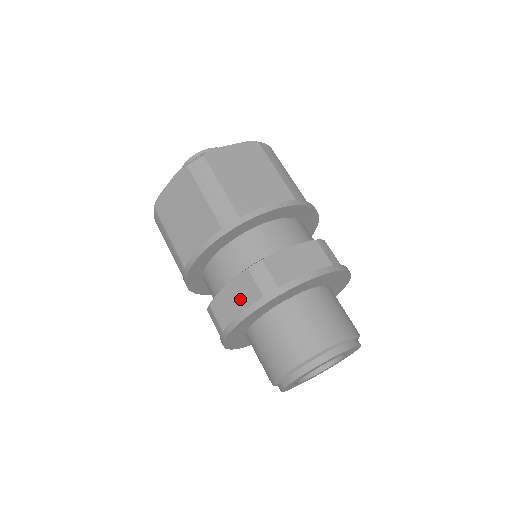
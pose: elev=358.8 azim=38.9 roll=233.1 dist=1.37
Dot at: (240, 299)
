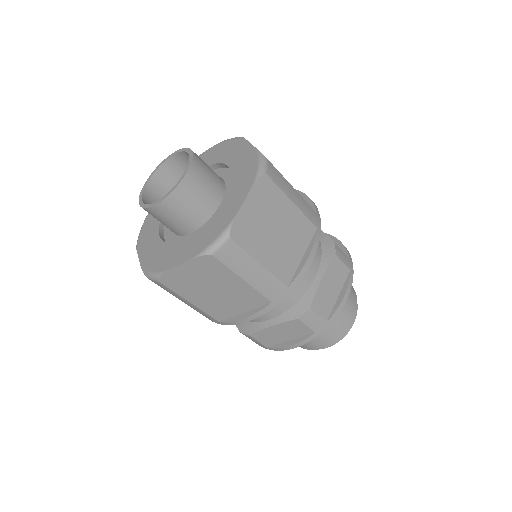
Dot at: (288, 333)
